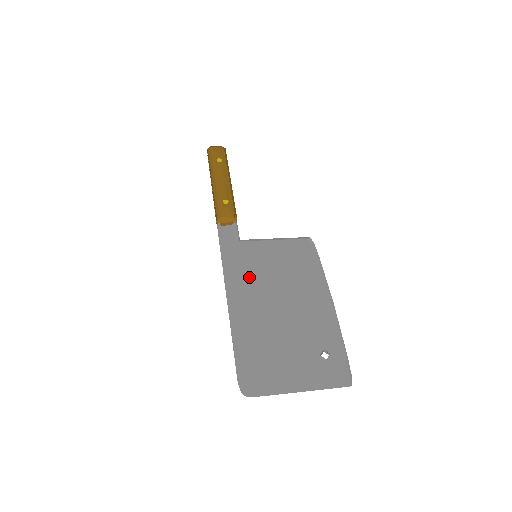
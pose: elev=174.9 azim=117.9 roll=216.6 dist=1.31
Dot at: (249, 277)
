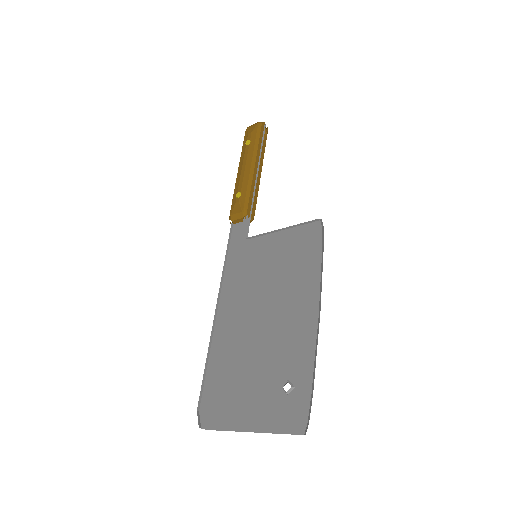
Dot at: (243, 284)
